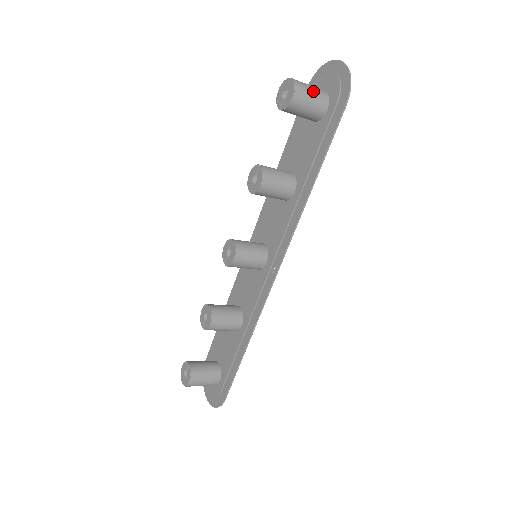
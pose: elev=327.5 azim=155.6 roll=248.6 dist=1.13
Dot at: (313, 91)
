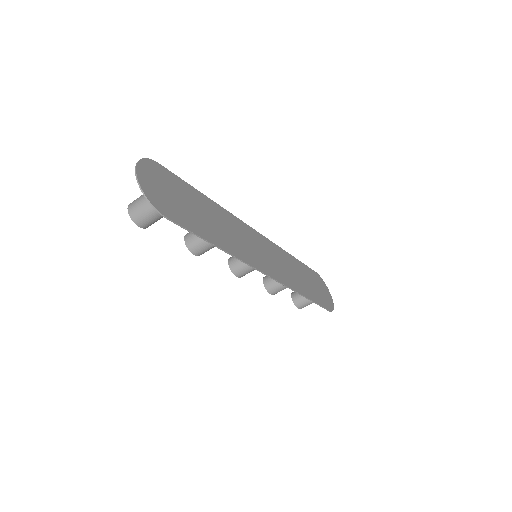
Dot at: (146, 208)
